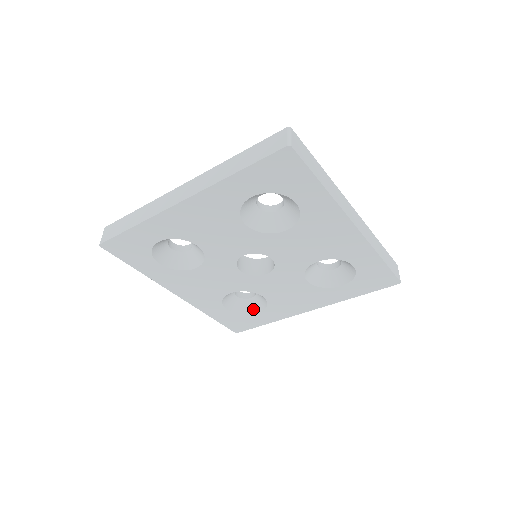
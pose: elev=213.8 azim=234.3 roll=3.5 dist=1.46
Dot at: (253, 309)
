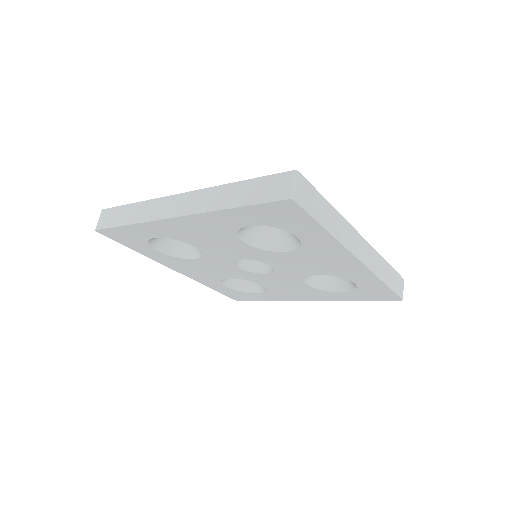
Dot at: (252, 289)
